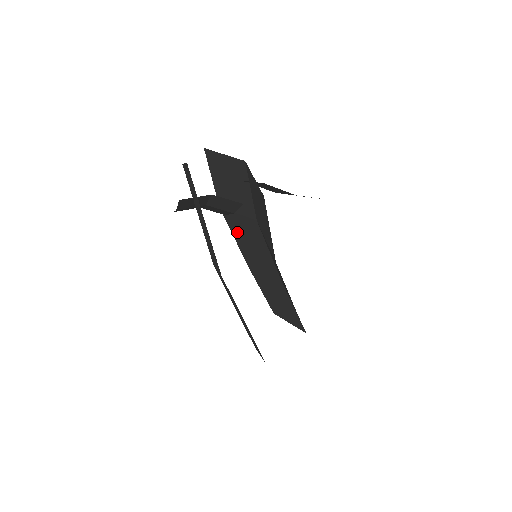
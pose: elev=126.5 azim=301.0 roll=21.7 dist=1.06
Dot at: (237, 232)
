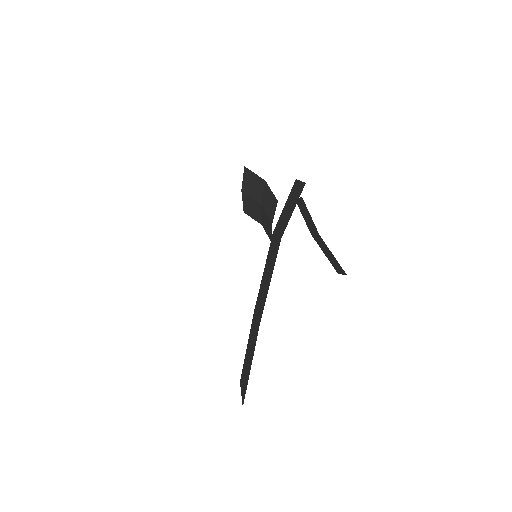
Dot at: (268, 261)
